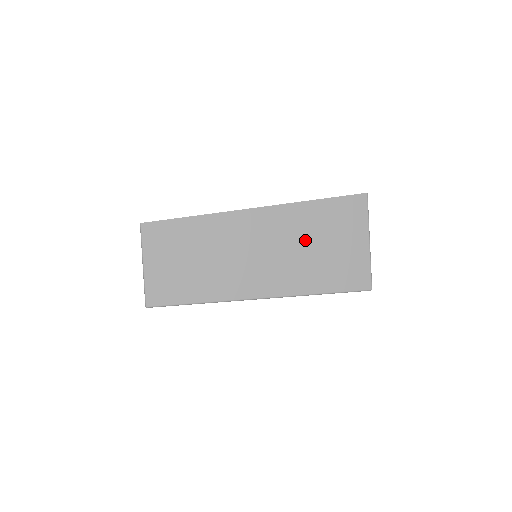
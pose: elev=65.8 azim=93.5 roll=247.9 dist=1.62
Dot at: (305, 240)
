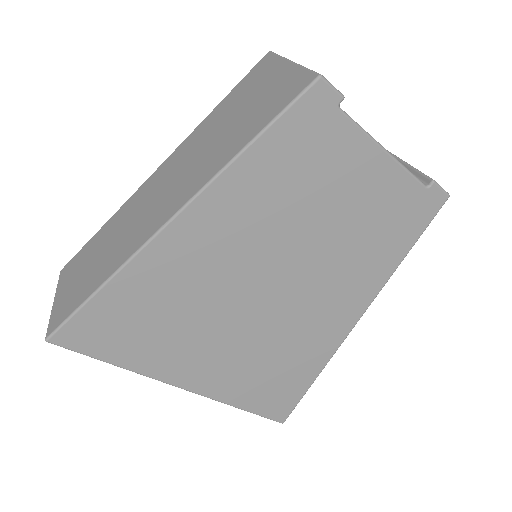
Dot at: (212, 136)
